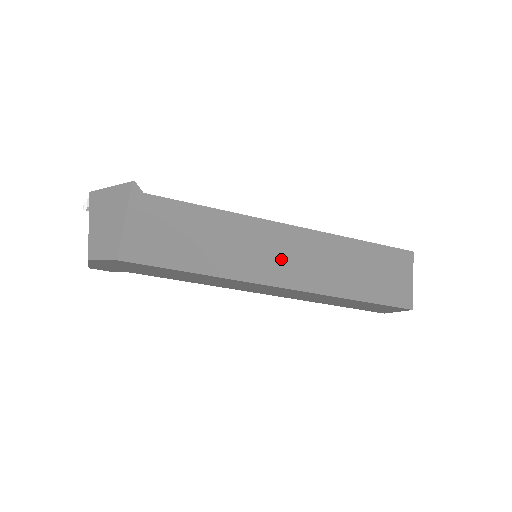
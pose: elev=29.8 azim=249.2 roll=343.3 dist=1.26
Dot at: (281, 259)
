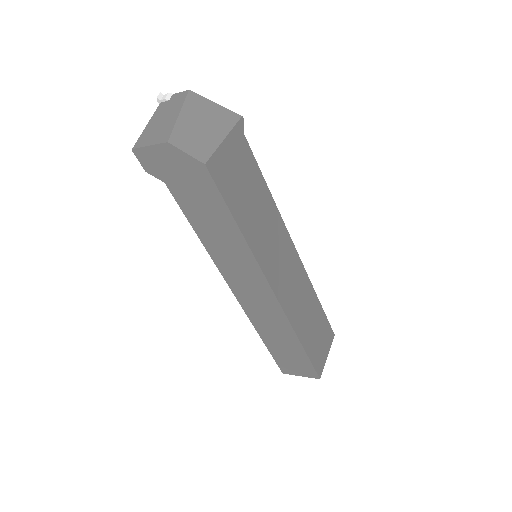
Dot at: (283, 271)
